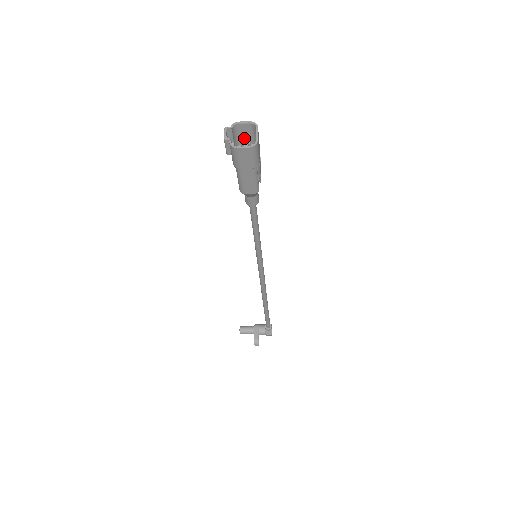
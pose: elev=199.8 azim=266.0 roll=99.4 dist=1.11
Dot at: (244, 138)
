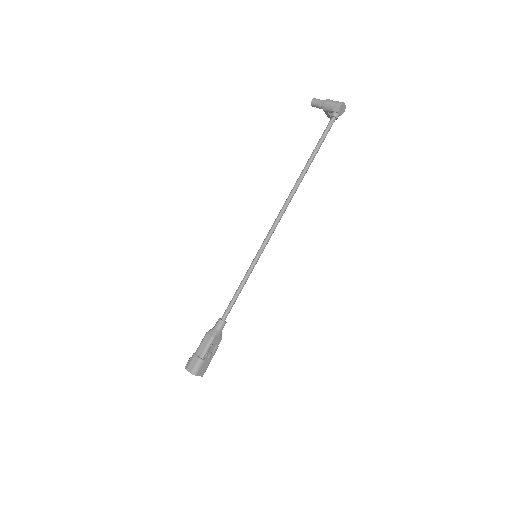
Dot at: (194, 361)
